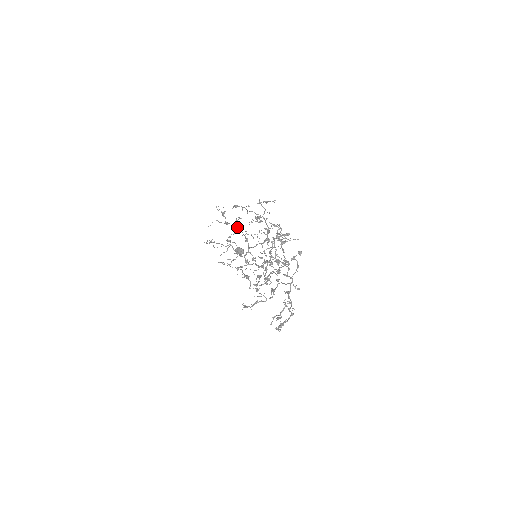
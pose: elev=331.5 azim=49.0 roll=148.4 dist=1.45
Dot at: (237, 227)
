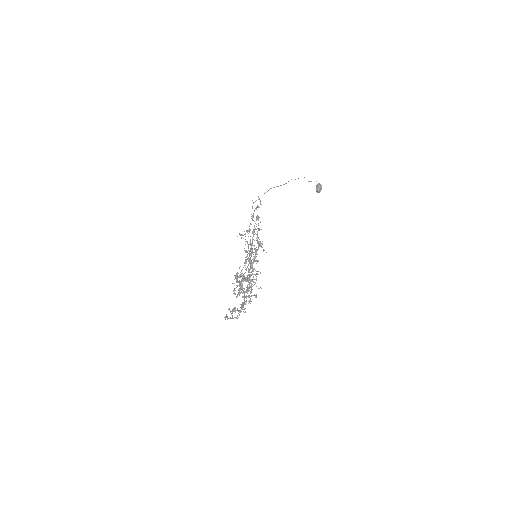
Dot at: (253, 230)
